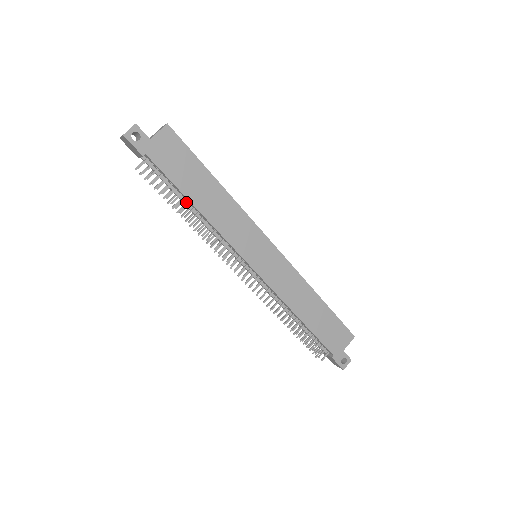
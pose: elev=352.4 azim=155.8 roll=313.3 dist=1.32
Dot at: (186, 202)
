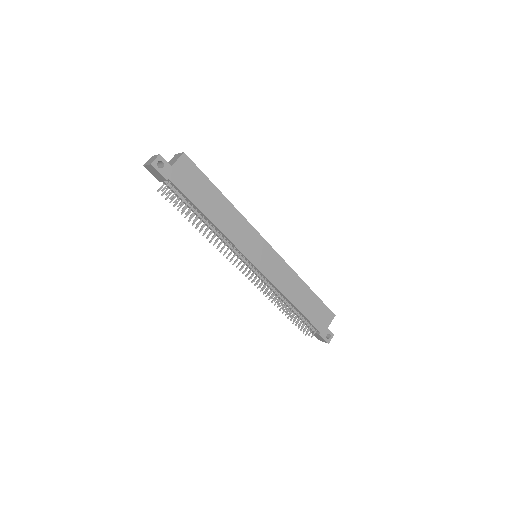
Dot at: (200, 216)
